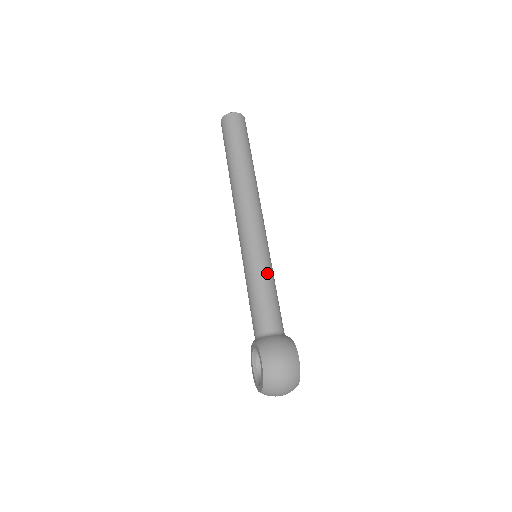
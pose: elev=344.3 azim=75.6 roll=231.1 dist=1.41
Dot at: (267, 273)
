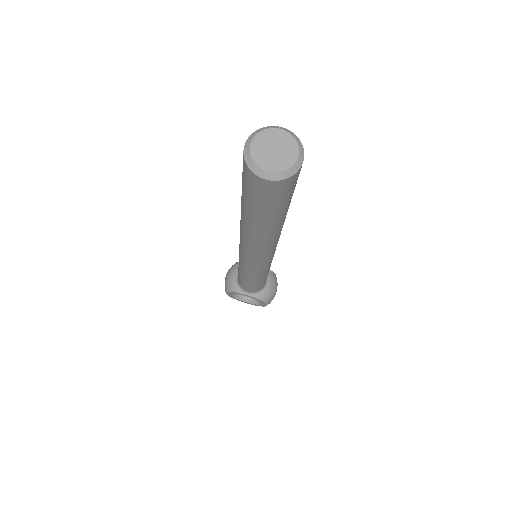
Dot at: occluded
